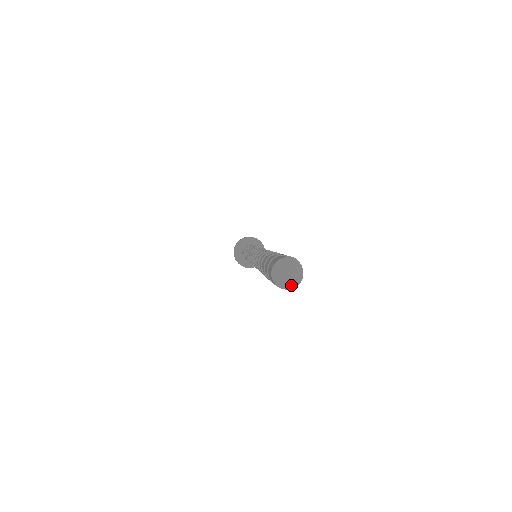
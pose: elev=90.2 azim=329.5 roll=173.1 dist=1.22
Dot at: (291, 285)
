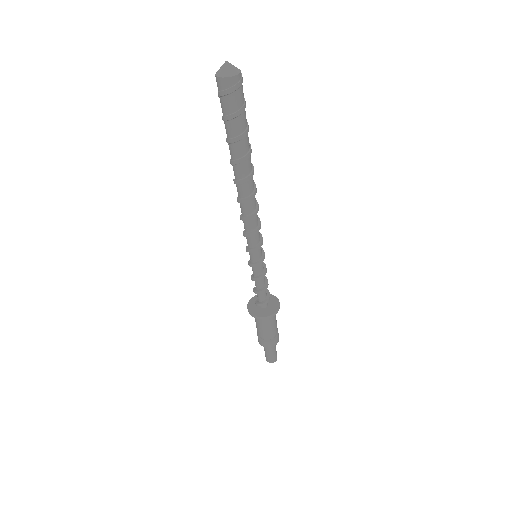
Dot at: (222, 73)
